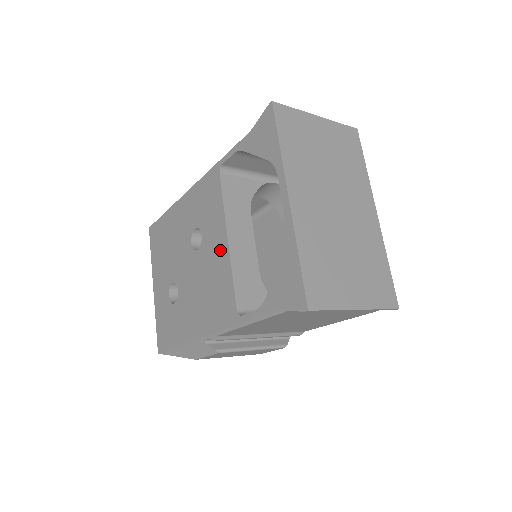
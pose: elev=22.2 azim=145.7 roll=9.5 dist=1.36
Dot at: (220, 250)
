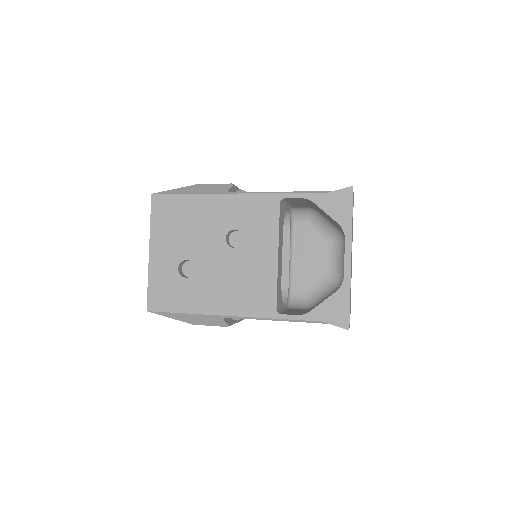
Dot at: (266, 260)
